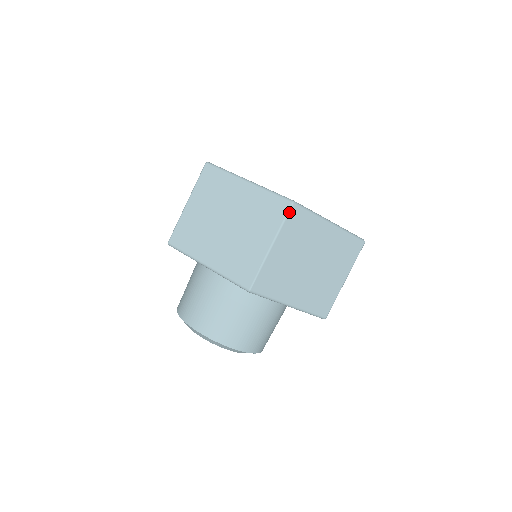
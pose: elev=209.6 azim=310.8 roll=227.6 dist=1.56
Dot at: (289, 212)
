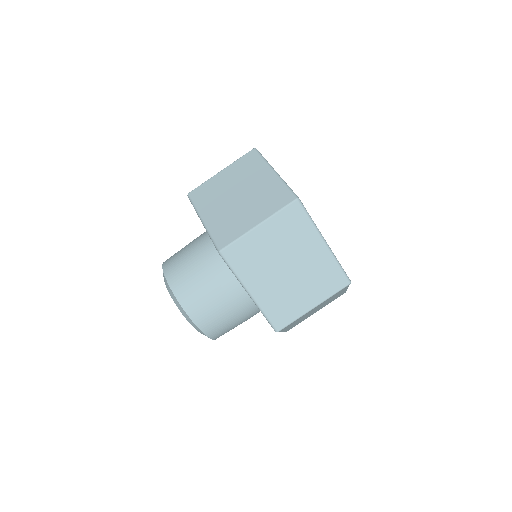
Dot at: (290, 205)
